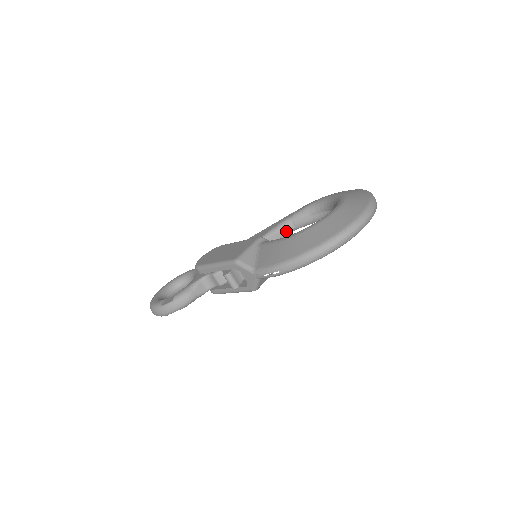
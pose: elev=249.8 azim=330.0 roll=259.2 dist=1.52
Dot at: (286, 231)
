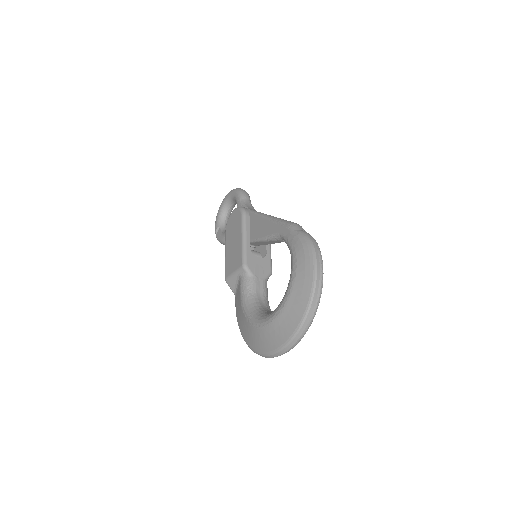
Dot at: (282, 241)
